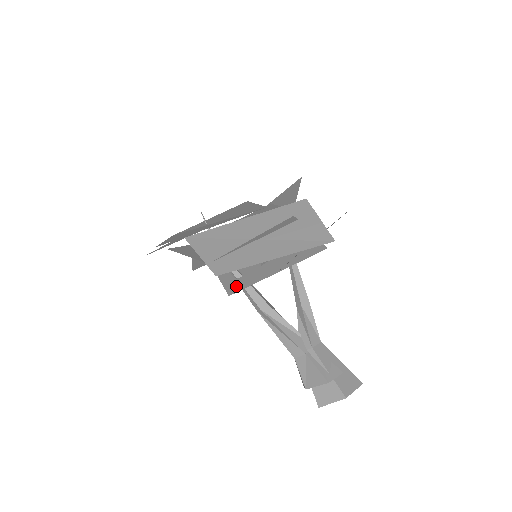
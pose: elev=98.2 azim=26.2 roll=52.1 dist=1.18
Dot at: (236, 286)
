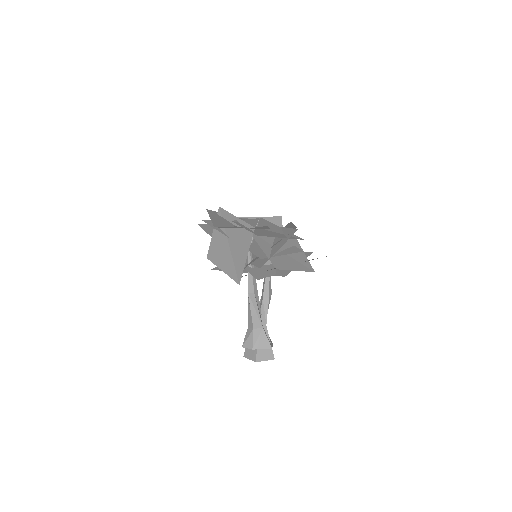
Dot at: (256, 274)
